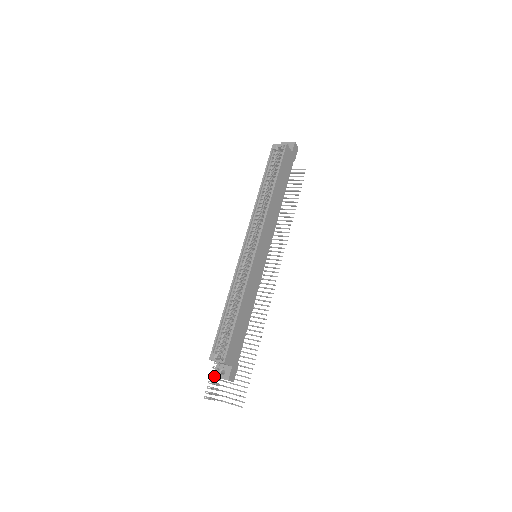
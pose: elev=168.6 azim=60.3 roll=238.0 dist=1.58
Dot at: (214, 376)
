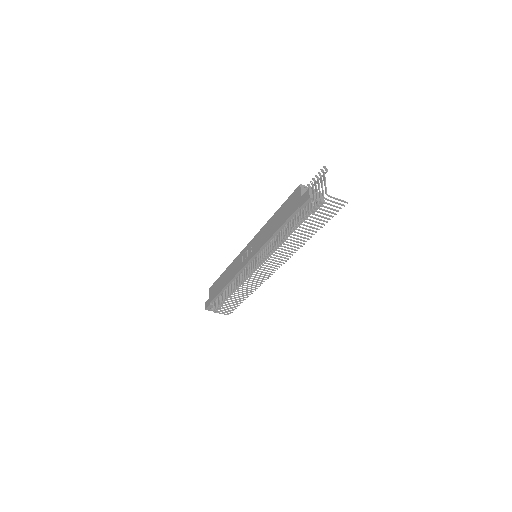
Dot at: (309, 188)
